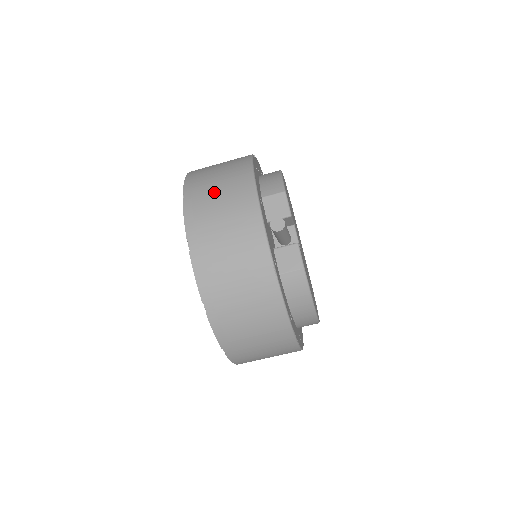
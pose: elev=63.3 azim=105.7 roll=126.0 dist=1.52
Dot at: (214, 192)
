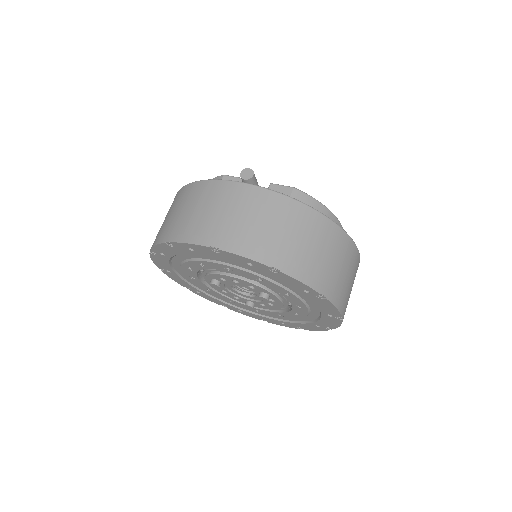
Dot at: (185, 214)
